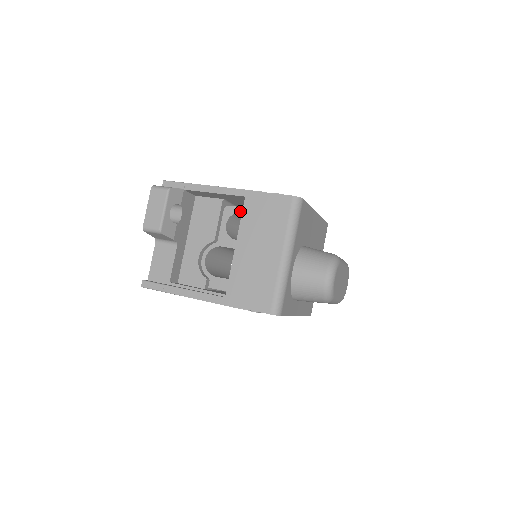
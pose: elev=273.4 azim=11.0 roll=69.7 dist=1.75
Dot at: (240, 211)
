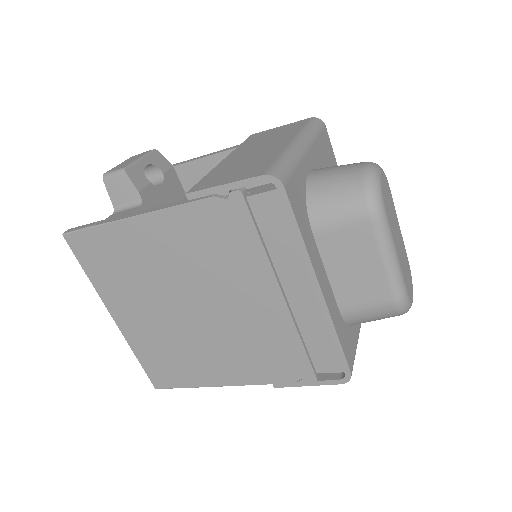
Dot at: occluded
